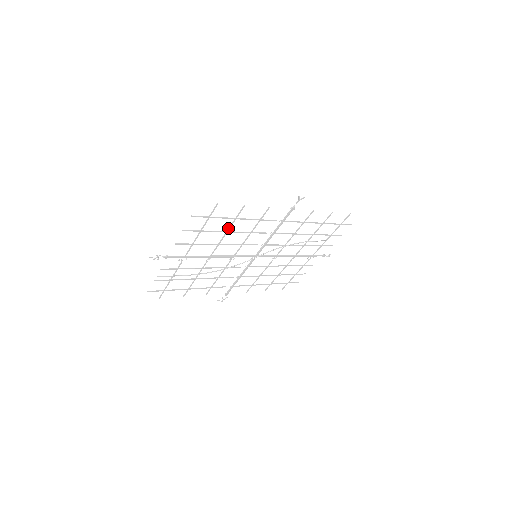
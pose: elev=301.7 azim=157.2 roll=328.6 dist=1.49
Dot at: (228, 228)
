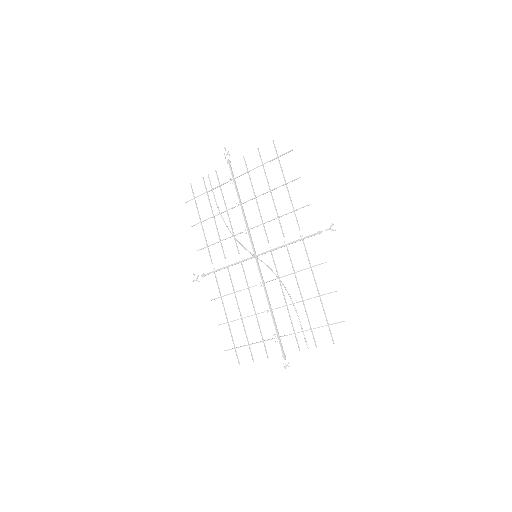
Dot at: (274, 189)
